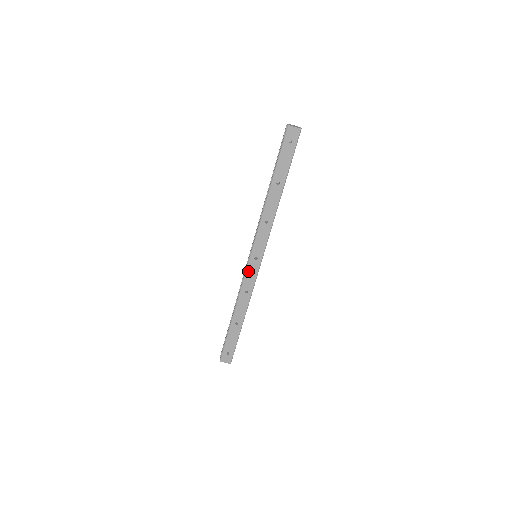
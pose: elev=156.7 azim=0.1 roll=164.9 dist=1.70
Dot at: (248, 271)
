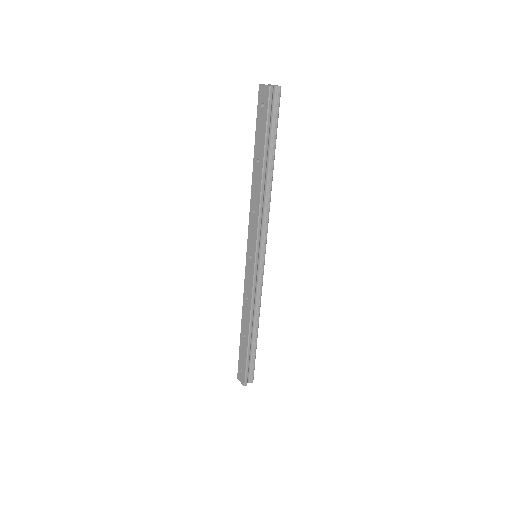
Dot at: (246, 272)
